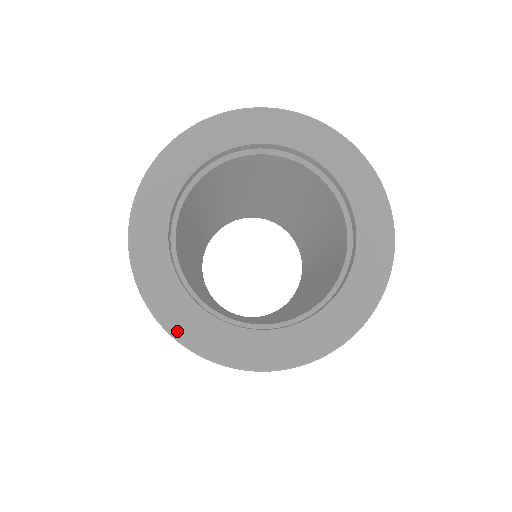
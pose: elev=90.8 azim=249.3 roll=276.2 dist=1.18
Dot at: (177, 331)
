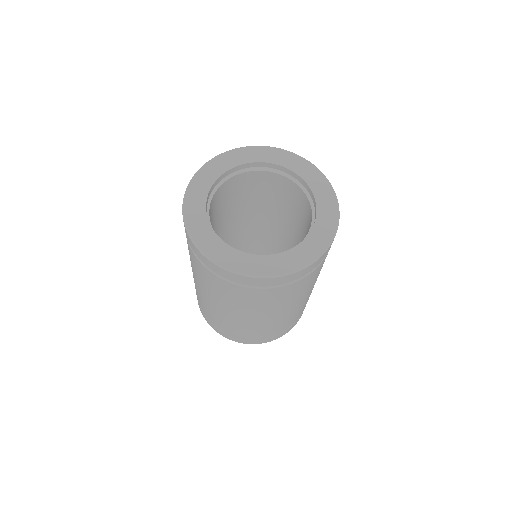
Dot at: (190, 226)
